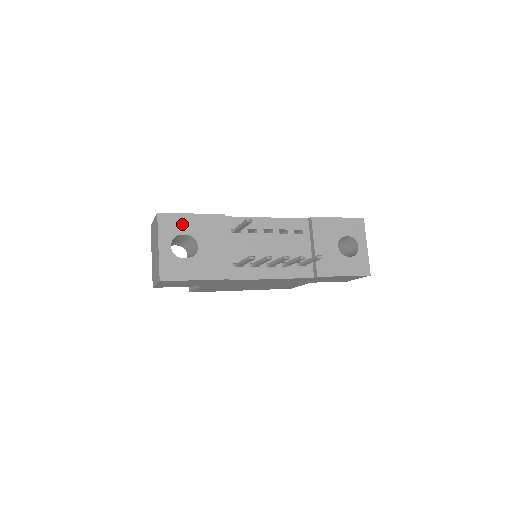
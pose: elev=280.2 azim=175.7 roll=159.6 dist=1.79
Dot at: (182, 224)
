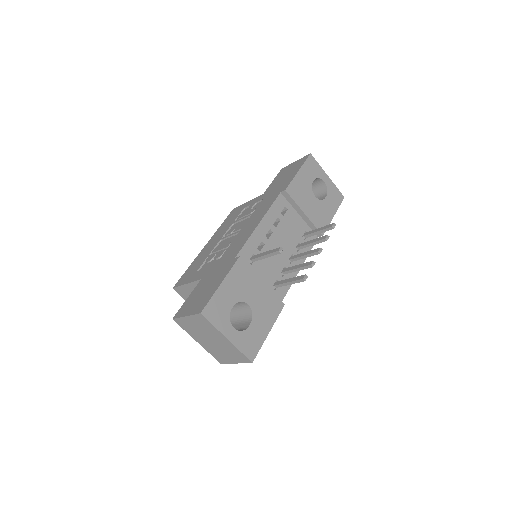
Dot at: (223, 301)
